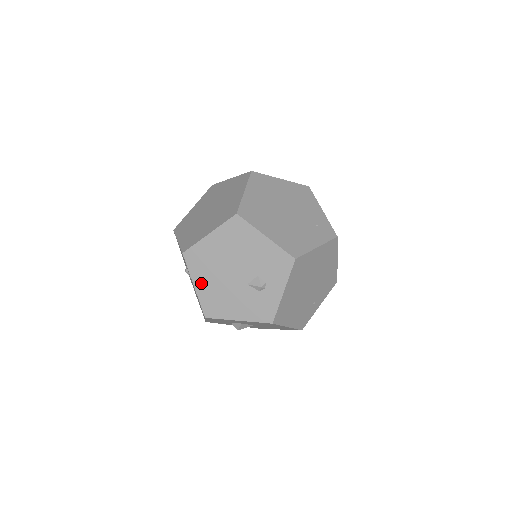
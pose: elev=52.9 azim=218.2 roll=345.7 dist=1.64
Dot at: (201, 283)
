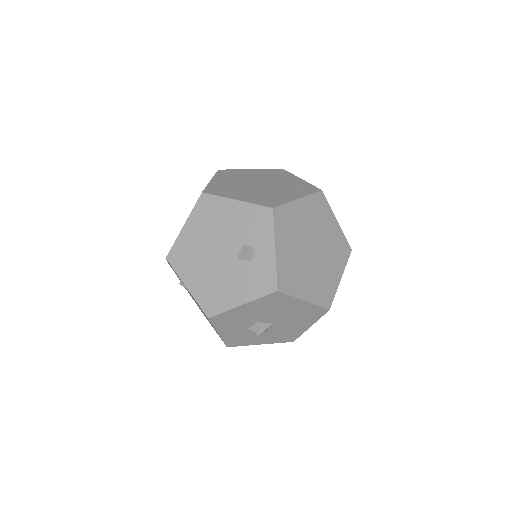
Dot at: (192, 281)
